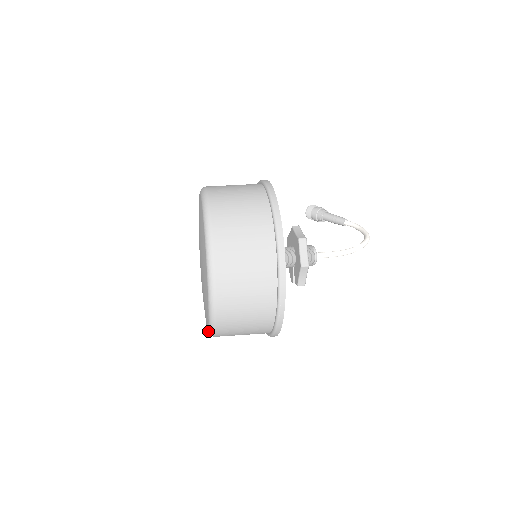
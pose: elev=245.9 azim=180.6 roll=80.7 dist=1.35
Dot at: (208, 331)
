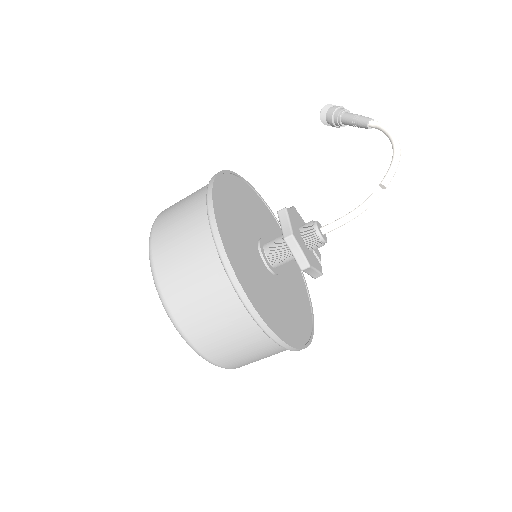
Dot at: occluded
